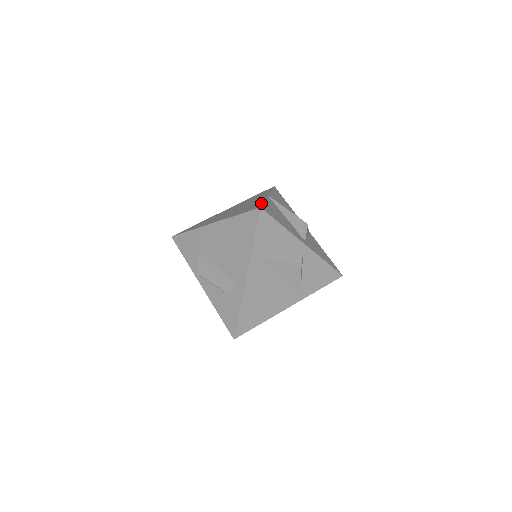
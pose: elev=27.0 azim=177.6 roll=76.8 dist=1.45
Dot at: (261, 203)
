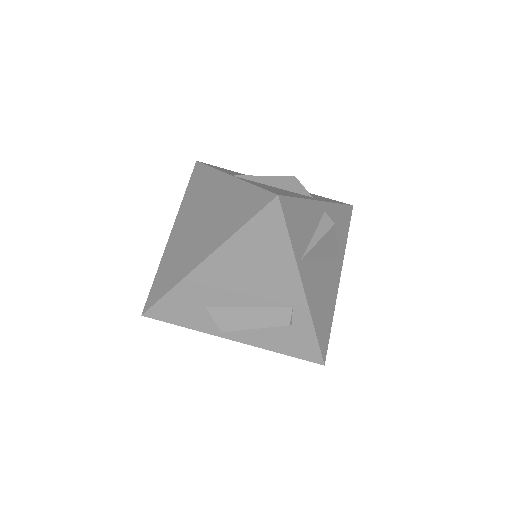
Dot at: (256, 190)
